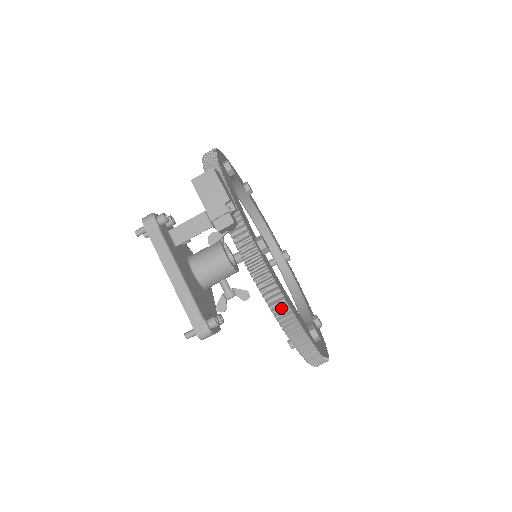
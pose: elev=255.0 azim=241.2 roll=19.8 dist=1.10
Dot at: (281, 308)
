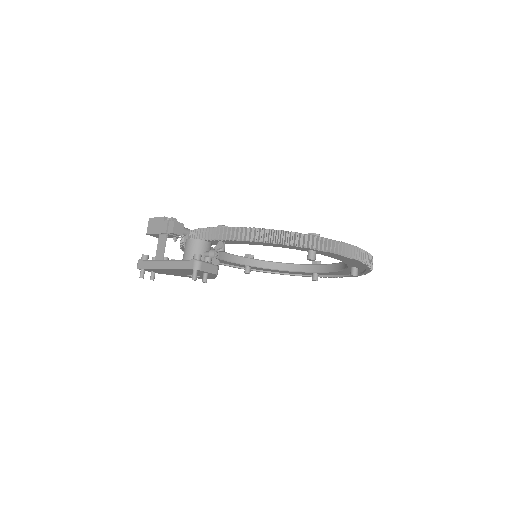
Dot at: (253, 233)
